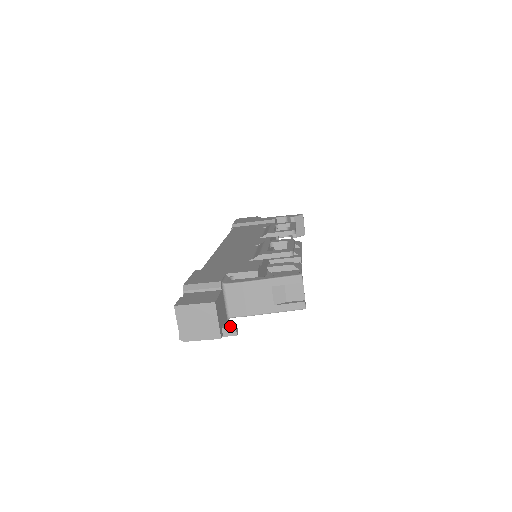
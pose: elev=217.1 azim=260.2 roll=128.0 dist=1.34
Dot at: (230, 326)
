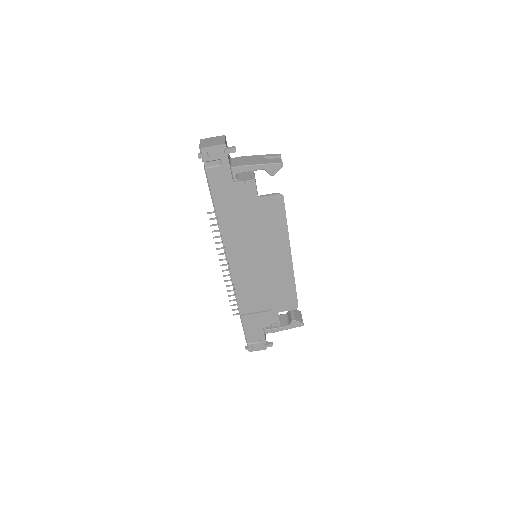
Dot at: (232, 150)
